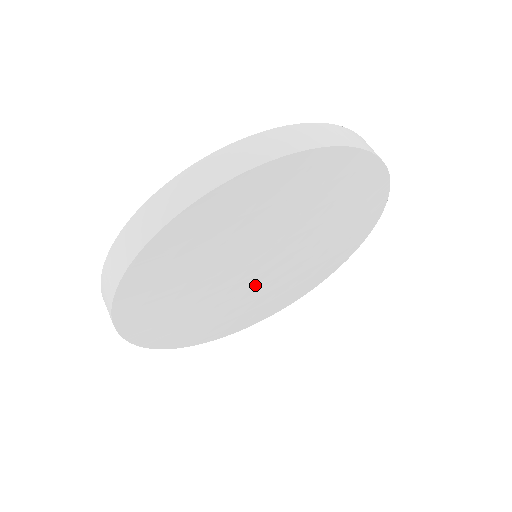
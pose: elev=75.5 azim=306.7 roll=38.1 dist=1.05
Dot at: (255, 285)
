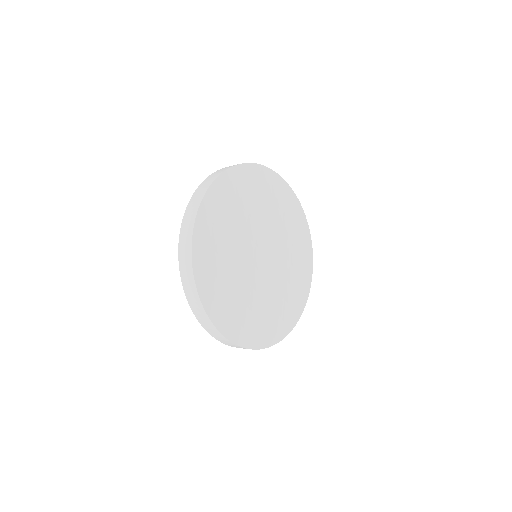
Dot at: (266, 270)
